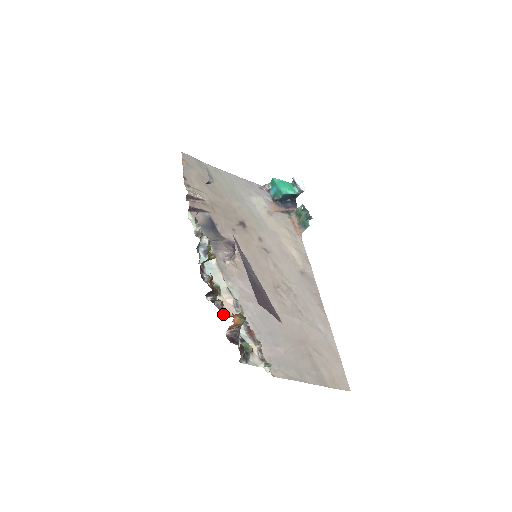
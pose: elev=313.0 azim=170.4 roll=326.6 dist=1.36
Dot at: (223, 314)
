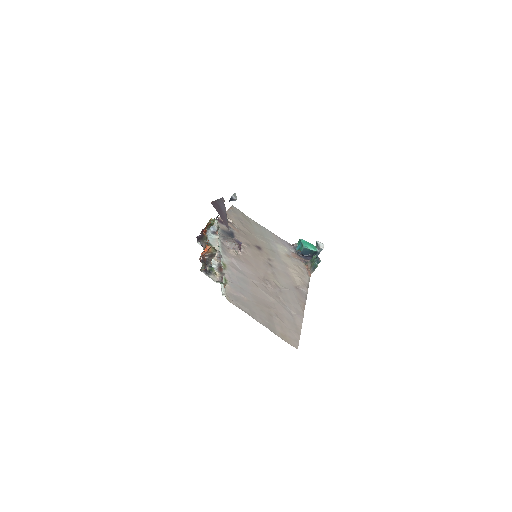
Dot at: occluded
